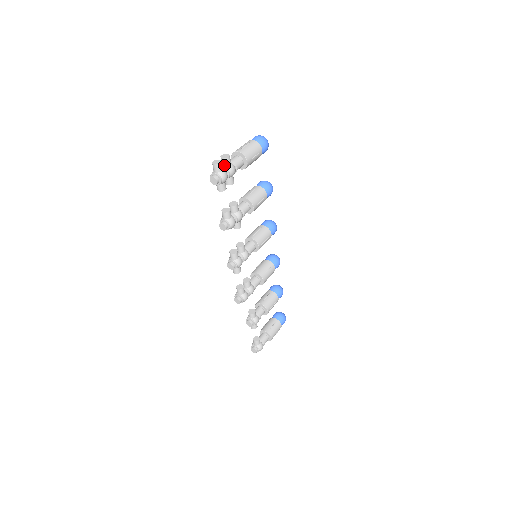
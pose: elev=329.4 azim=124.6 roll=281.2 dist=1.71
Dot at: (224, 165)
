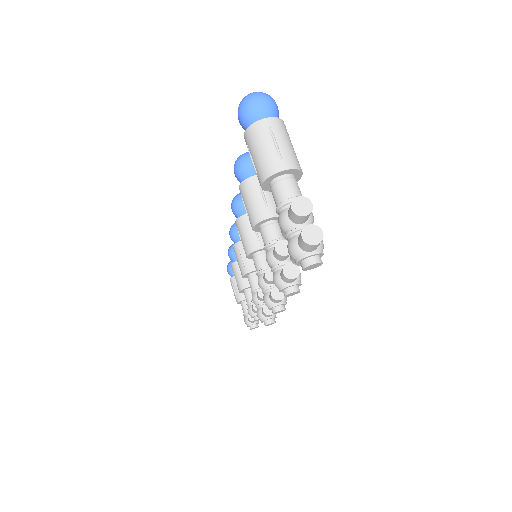
Dot at: (303, 222)
